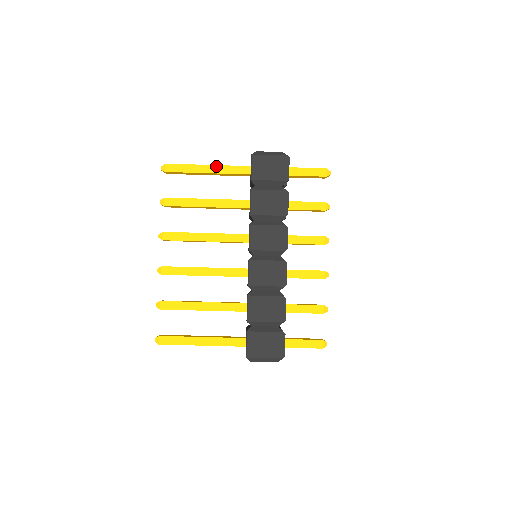
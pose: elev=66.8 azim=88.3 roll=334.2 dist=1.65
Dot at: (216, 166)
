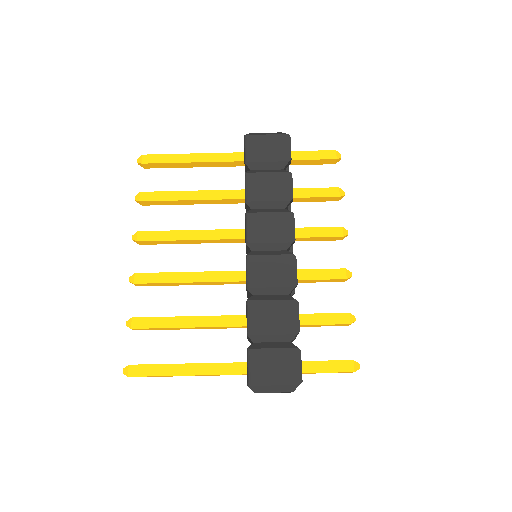
Dot at: (203, 154)
